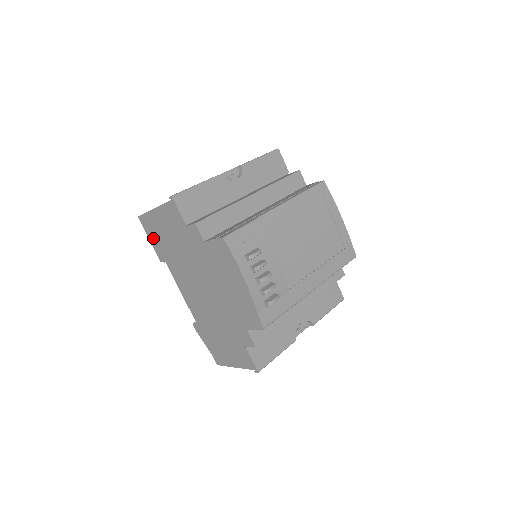
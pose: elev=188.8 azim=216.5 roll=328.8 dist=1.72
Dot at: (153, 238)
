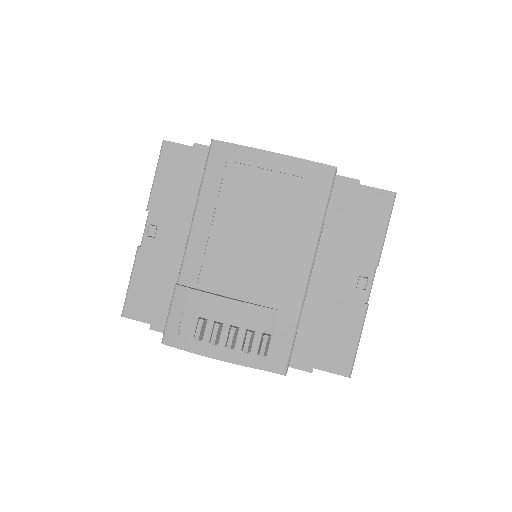
Dot at: occluded
